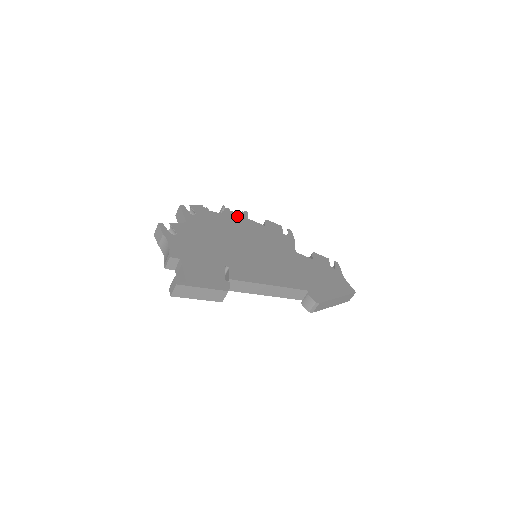
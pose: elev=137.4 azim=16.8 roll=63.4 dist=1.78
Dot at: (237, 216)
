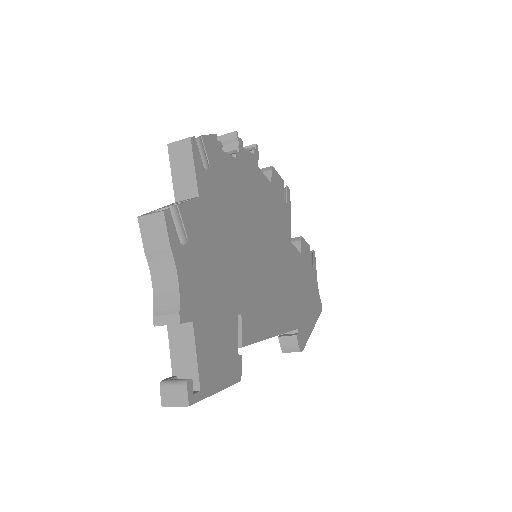
Dot at: (249, 162)
